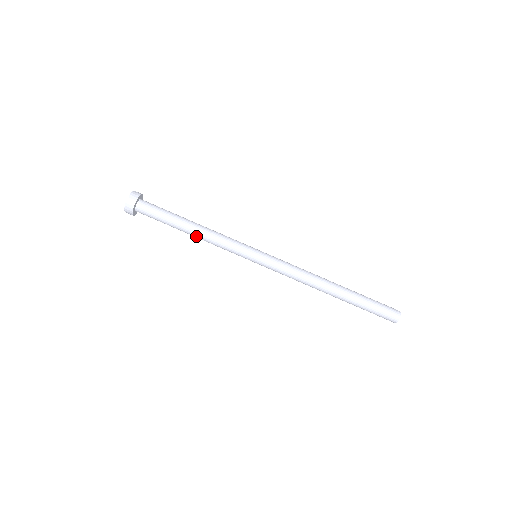
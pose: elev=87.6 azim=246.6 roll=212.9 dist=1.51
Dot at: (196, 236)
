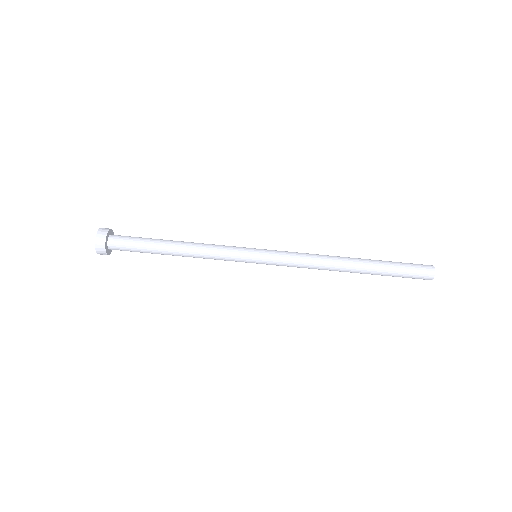
Dot at: (183, 253)
